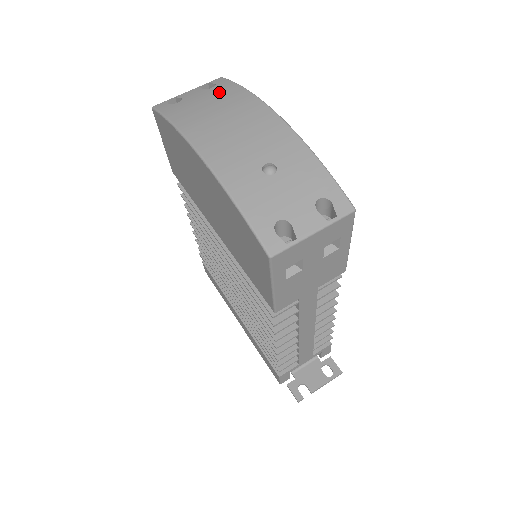
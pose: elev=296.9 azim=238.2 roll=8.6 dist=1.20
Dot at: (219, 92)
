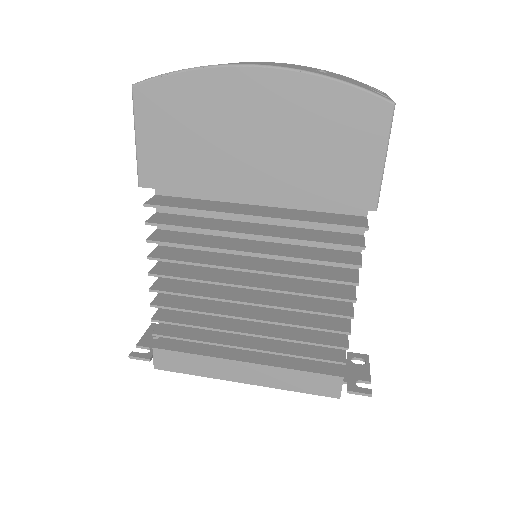
Dot at: occluded
